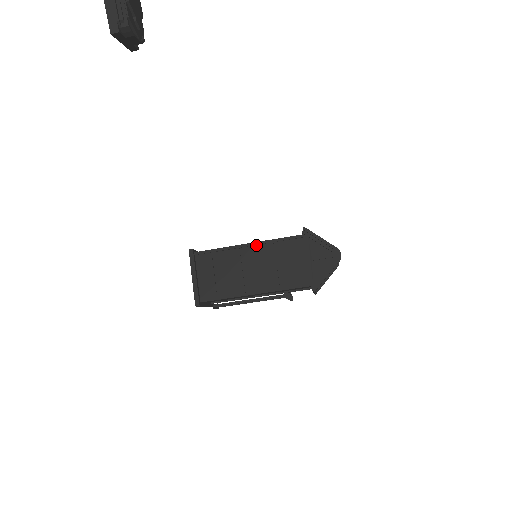
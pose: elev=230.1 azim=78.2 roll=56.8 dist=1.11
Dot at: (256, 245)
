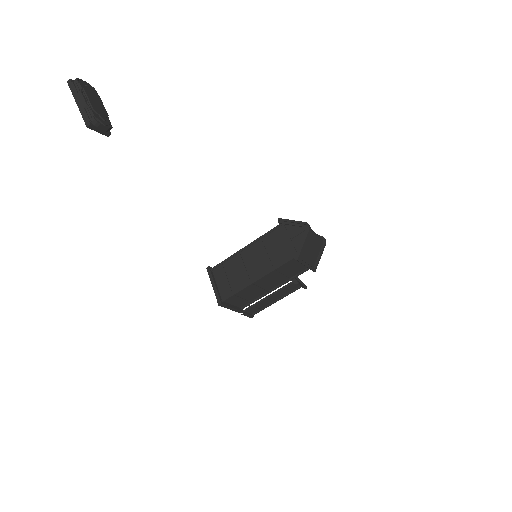
Dot at: (250, 246)
